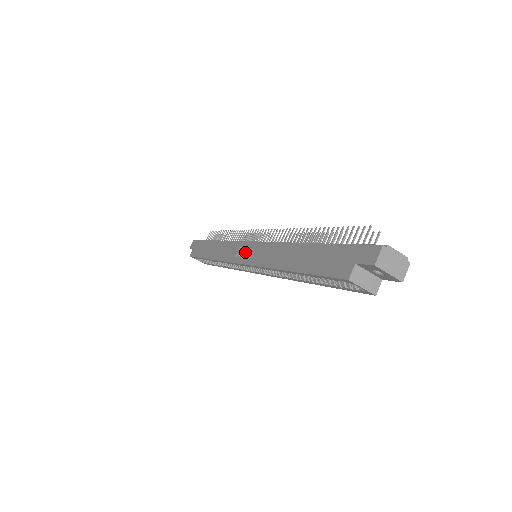
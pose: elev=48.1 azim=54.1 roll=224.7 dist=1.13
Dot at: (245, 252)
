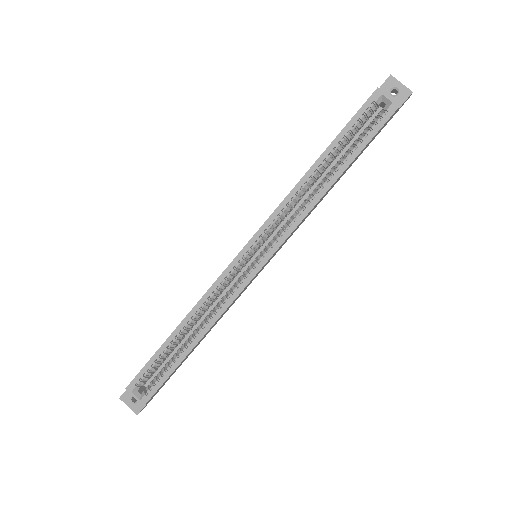
Dot at: occluded
